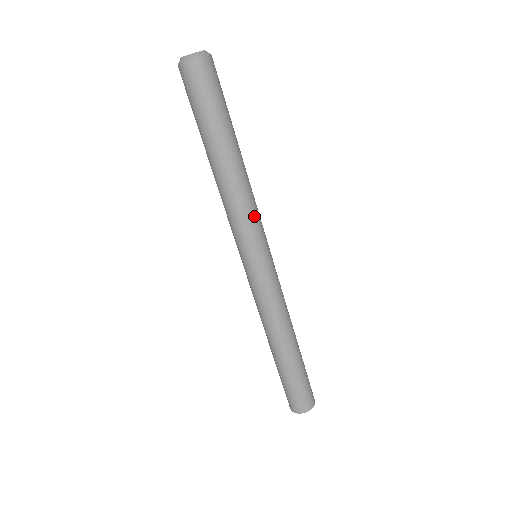
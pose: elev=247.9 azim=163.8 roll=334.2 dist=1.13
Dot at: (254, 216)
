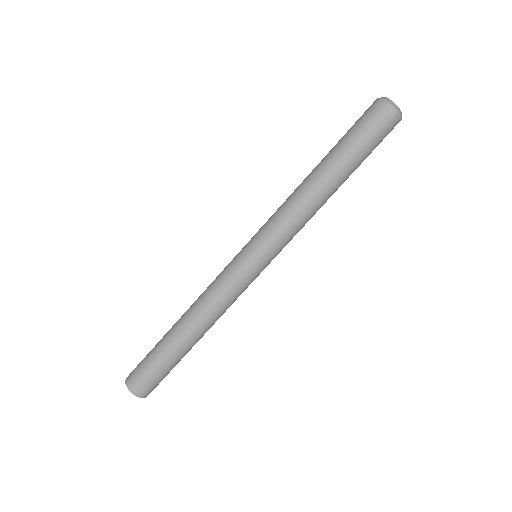
Dot at: (294, 233)
